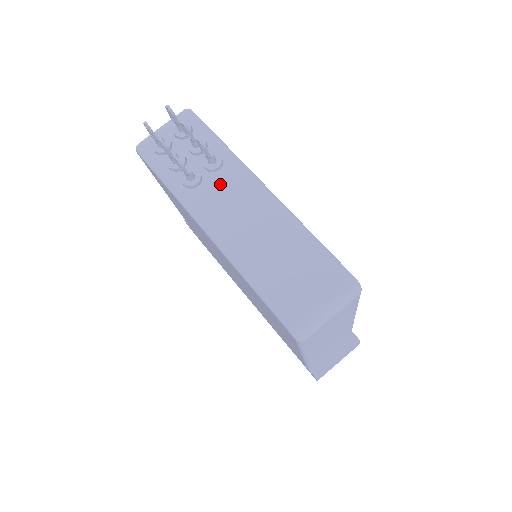
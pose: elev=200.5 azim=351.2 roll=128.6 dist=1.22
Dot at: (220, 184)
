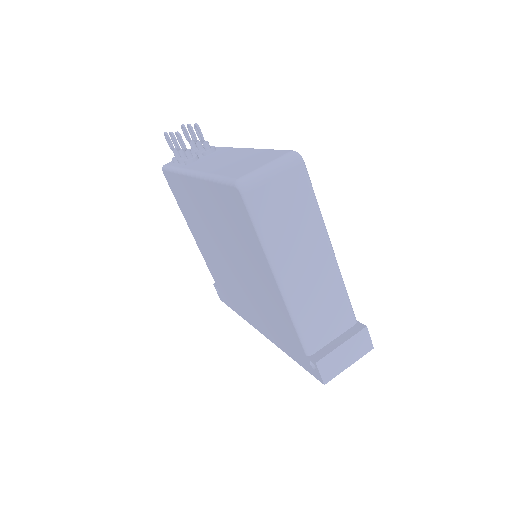
Dot at: (210, 156)
